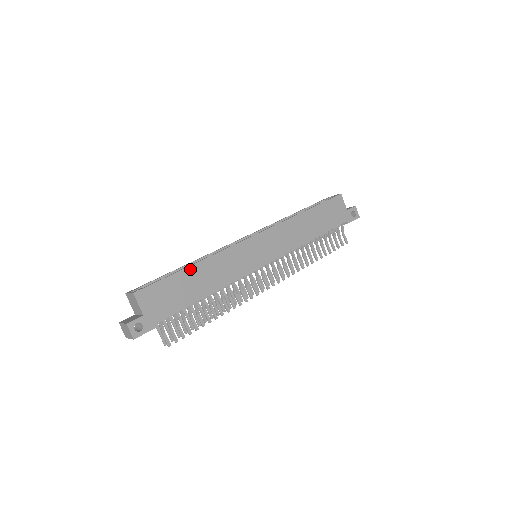
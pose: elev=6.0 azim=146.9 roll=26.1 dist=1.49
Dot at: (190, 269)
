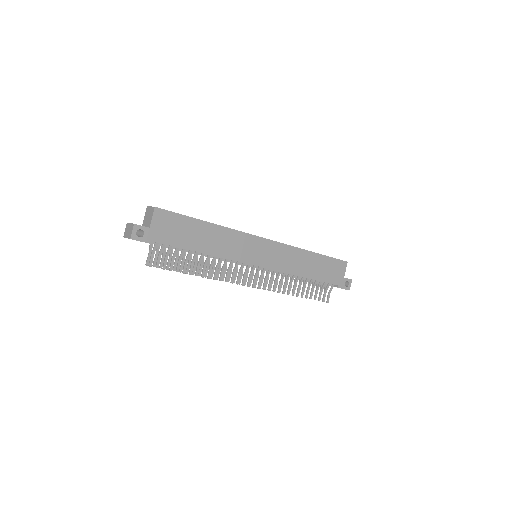
Dot at: (205, 224)
